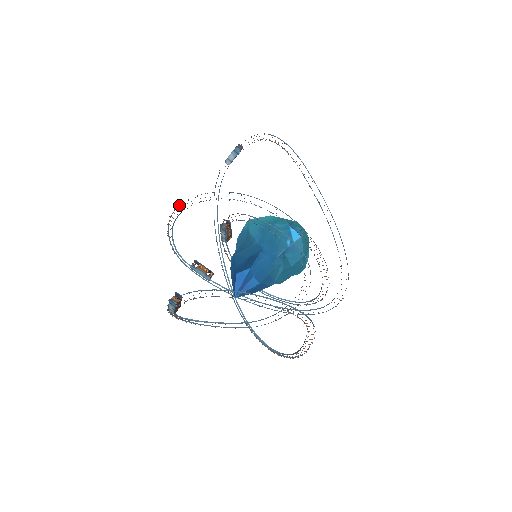
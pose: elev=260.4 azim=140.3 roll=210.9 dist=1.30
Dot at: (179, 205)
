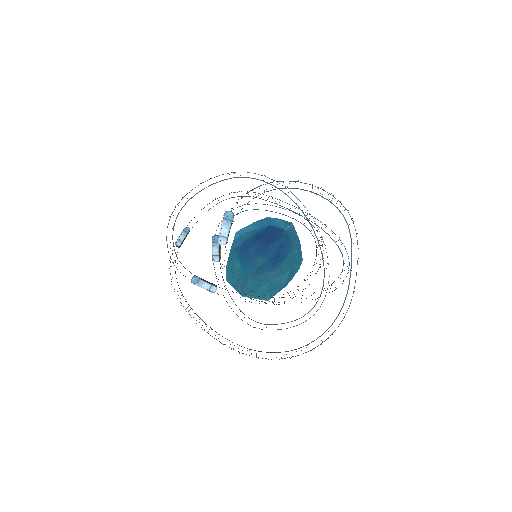
Dot at: occluded
